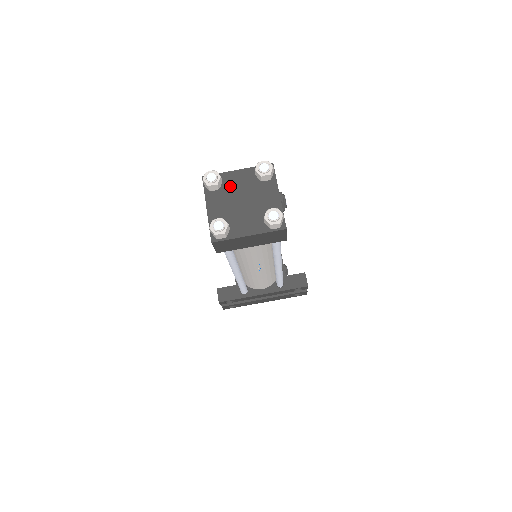
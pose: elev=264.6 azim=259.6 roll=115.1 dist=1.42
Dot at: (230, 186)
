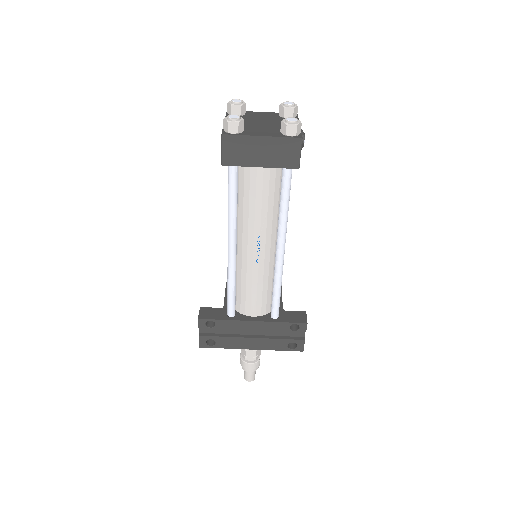
Dot at: (252, 116)
